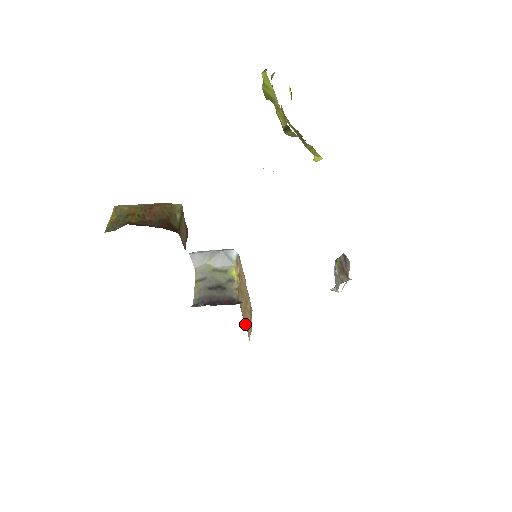
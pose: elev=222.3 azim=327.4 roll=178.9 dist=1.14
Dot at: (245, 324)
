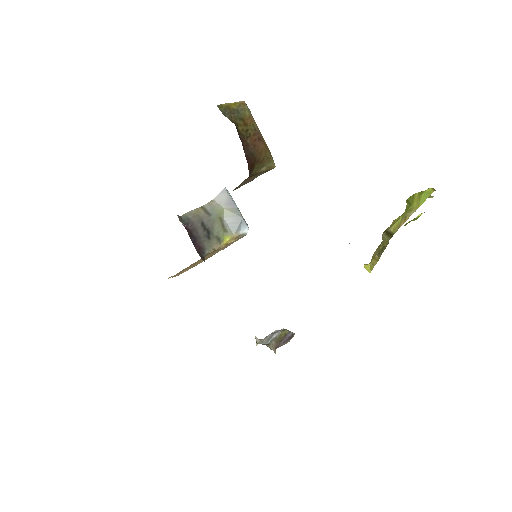
Dot at: (182, 270)
